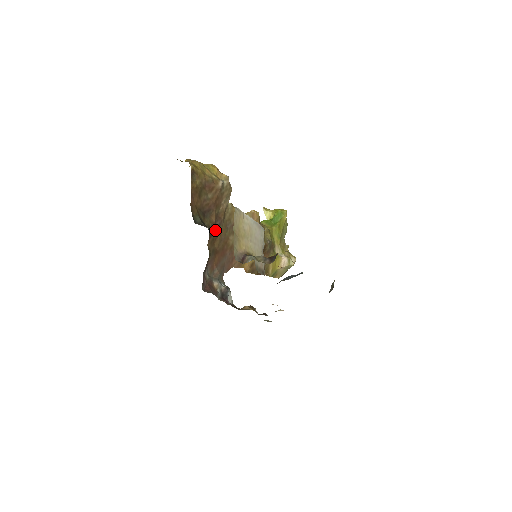
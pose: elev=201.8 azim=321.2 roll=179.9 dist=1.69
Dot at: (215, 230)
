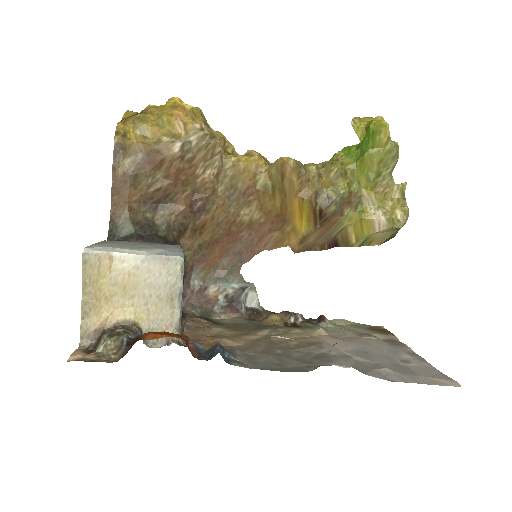
Dot at: (195, 216)
